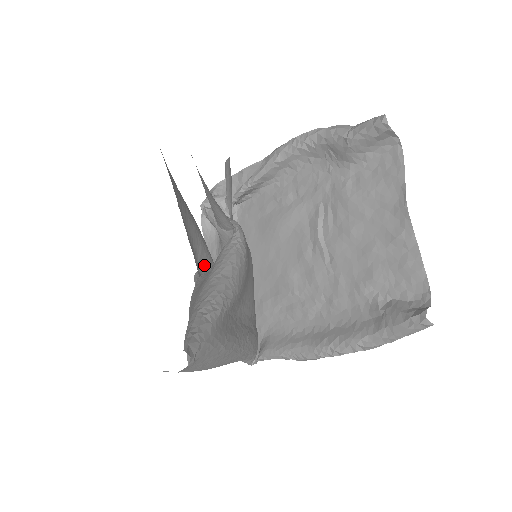
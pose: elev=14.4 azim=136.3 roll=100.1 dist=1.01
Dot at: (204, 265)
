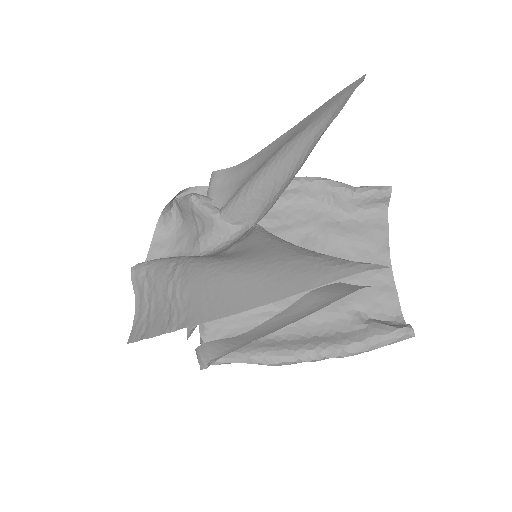
Dot at: occluded
